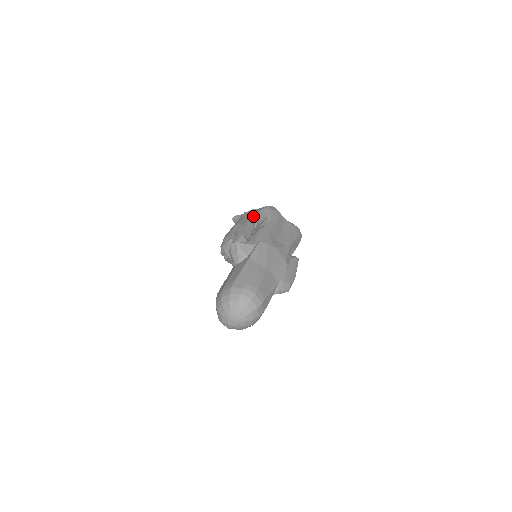
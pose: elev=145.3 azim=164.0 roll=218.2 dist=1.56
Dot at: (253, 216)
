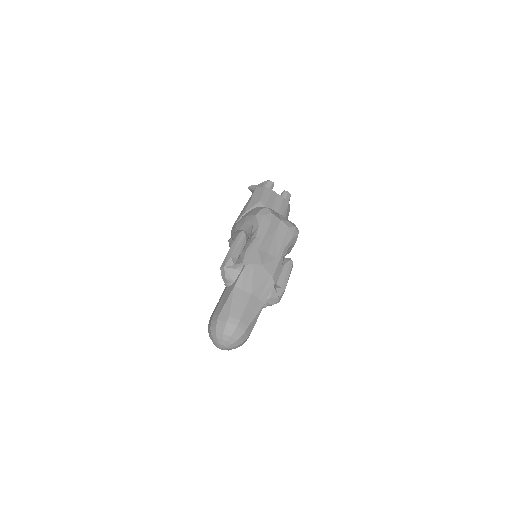
Dot at: (248, 221)
